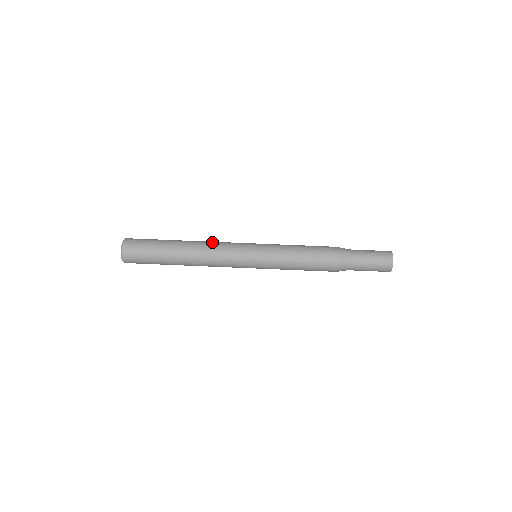
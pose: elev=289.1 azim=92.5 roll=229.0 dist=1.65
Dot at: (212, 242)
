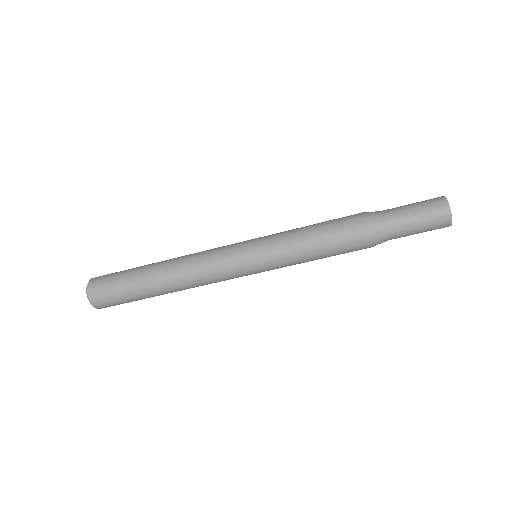
Dot at: (193, 262)
